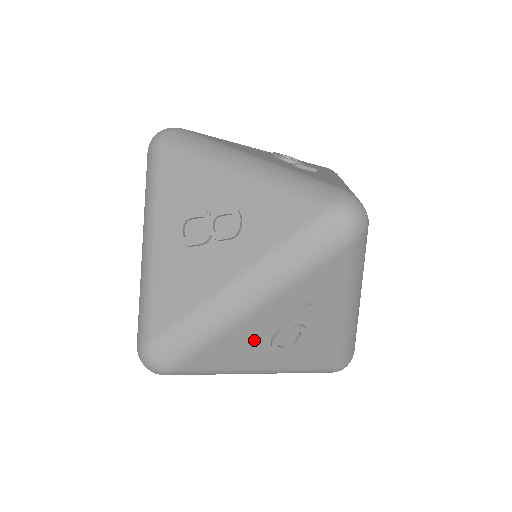
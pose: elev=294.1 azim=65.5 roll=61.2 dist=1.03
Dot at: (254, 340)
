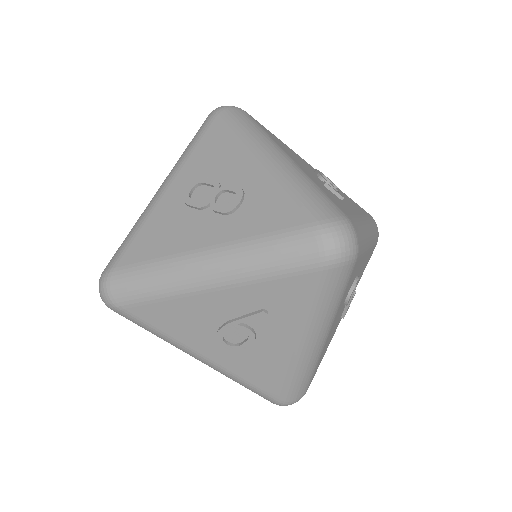
Dot at: (202, 319)
